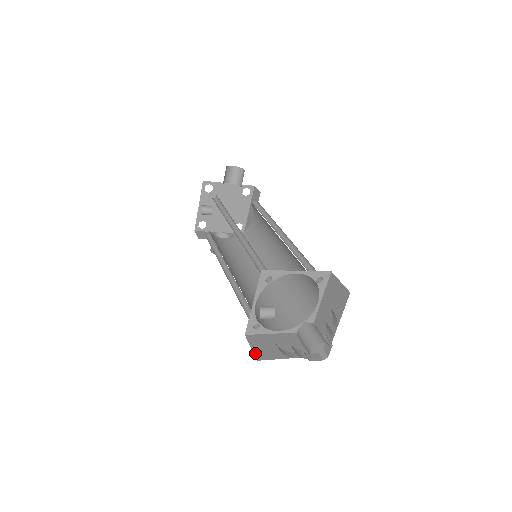
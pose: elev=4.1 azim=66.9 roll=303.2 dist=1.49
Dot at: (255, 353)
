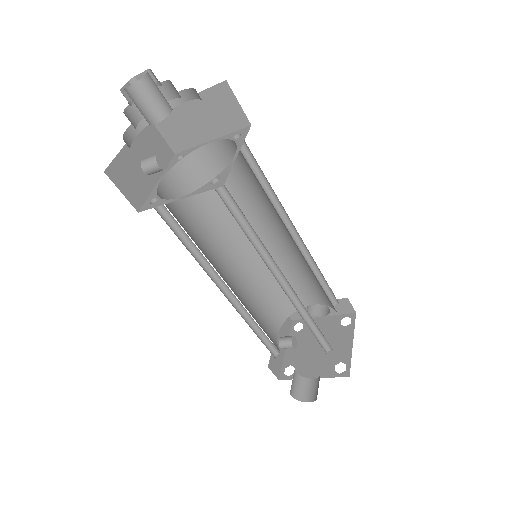
Dot at: (115, 183)
